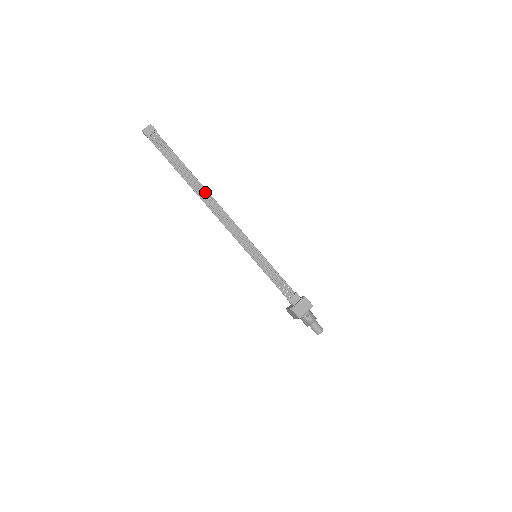
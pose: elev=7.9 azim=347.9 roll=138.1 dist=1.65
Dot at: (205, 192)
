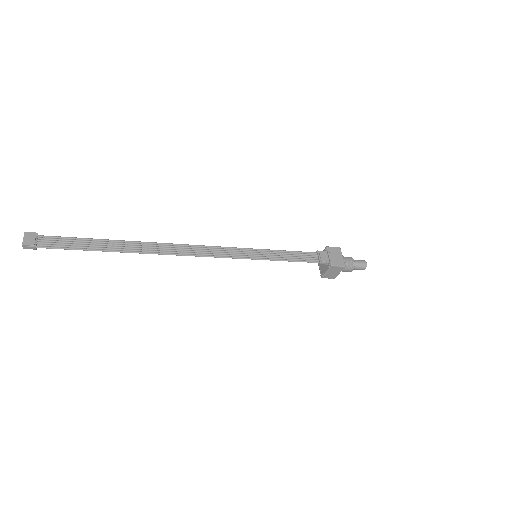
Dot at: (152, 245)
